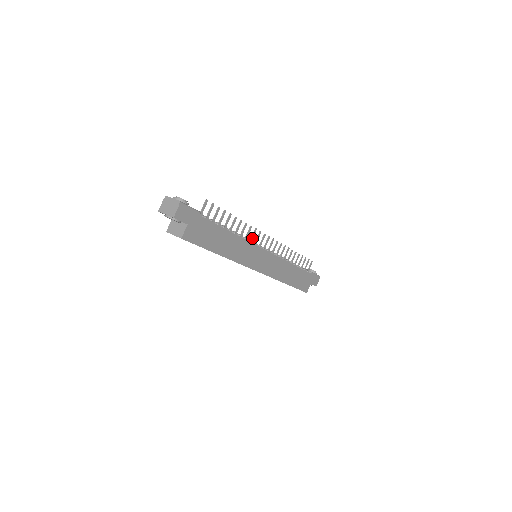
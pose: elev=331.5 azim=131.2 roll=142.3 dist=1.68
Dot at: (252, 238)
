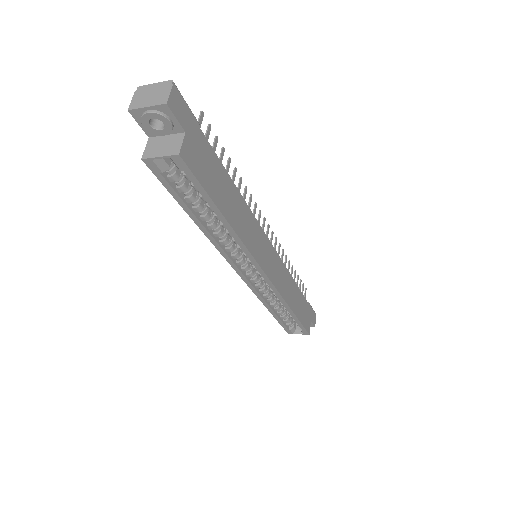
Dot at: occluded
